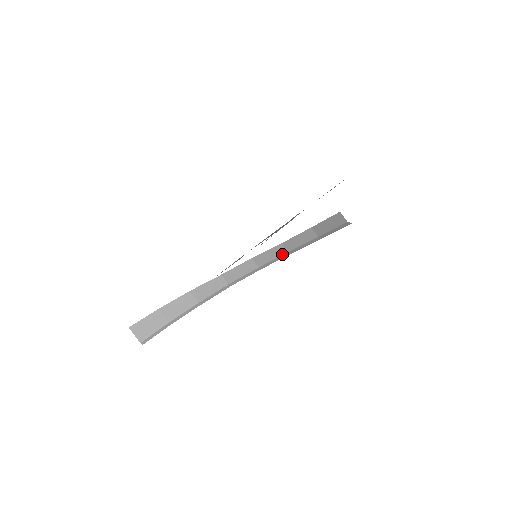
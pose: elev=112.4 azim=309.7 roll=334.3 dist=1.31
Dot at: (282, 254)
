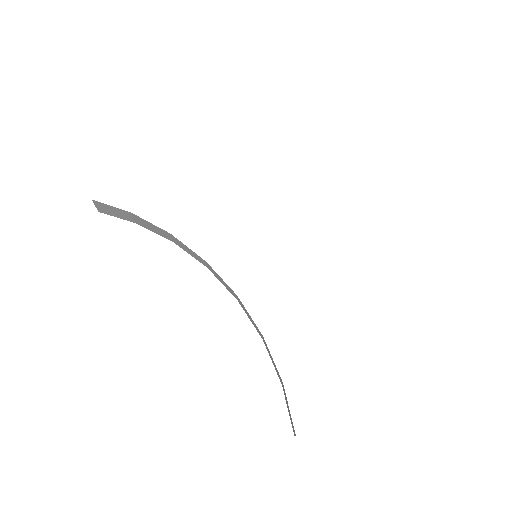
Dot at: (258, 332)
